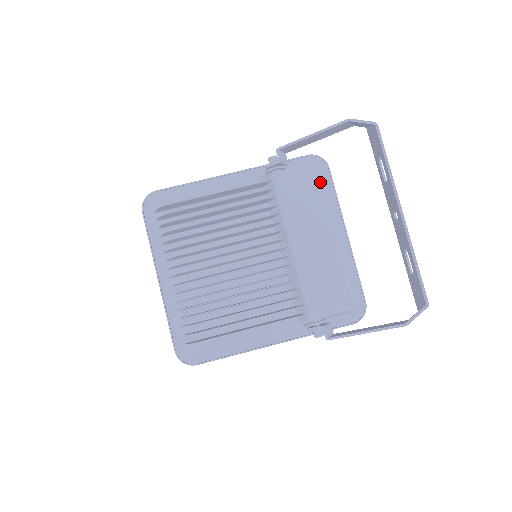
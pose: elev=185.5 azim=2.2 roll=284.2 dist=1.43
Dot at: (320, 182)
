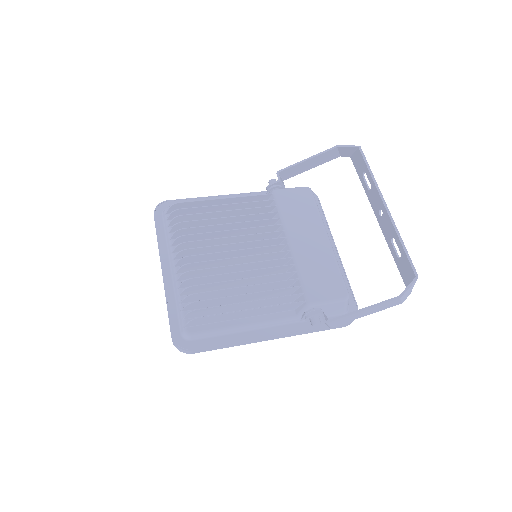
Dot at: (313, 199)
